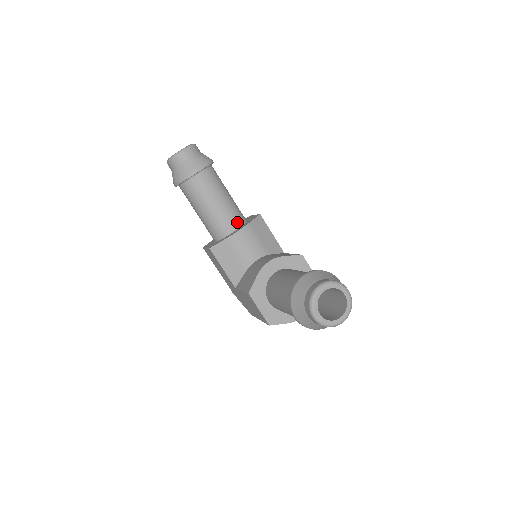
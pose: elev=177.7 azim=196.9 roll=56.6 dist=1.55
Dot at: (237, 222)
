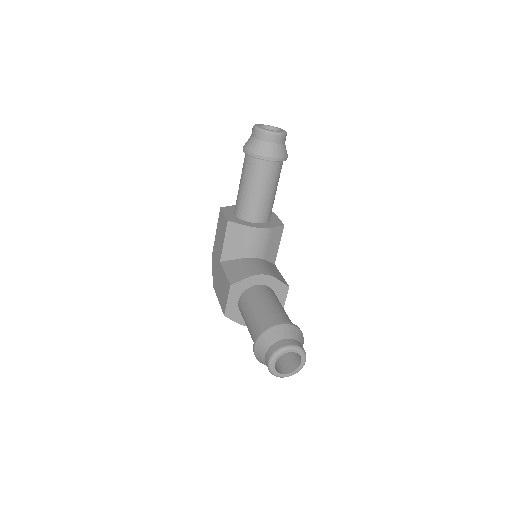
Dot at: (264, 218)
